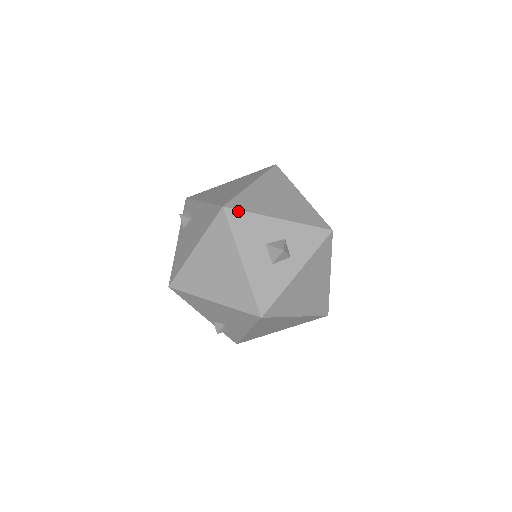
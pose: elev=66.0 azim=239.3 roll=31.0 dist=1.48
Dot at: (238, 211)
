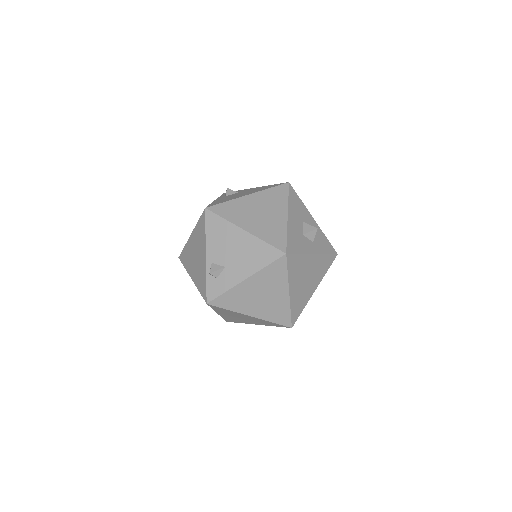
Dot at: (295, 192)
